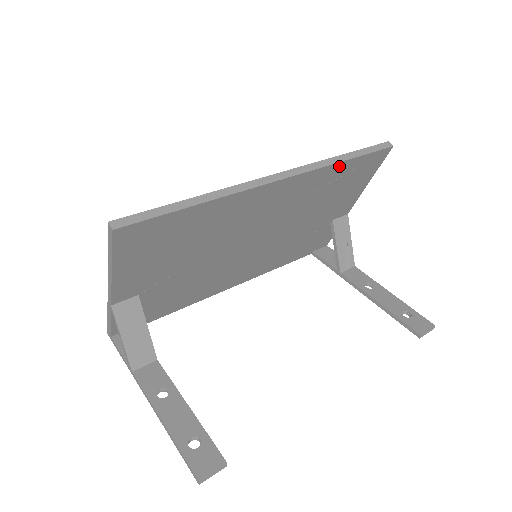
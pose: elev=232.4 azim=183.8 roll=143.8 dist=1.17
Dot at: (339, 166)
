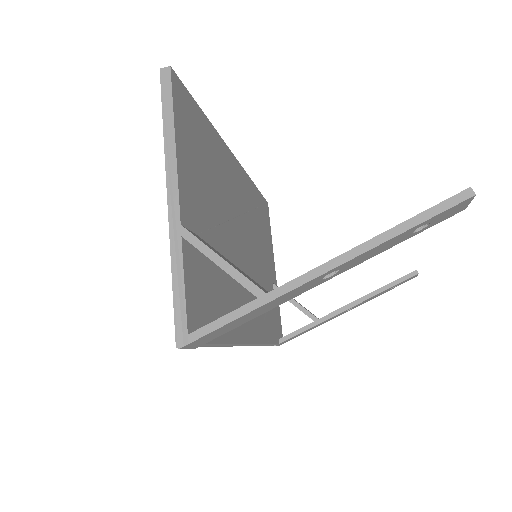
Dot at: (254, 189)
